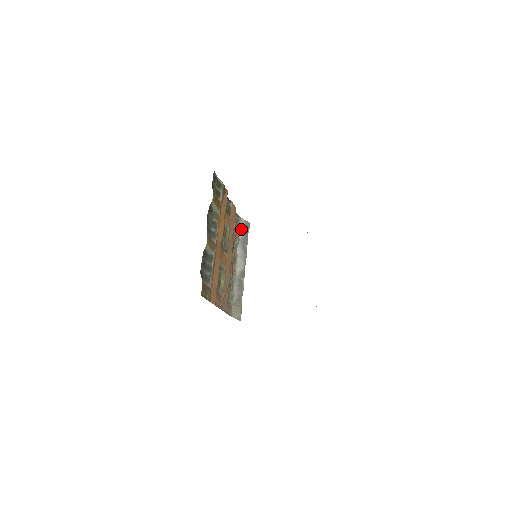
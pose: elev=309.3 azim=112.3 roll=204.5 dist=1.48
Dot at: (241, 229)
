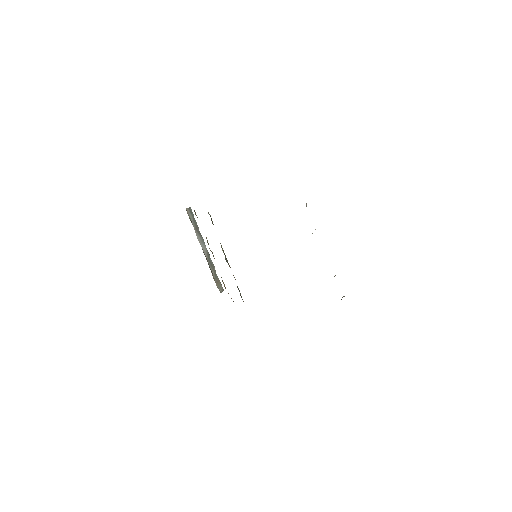
Dot at: (191, 219)
